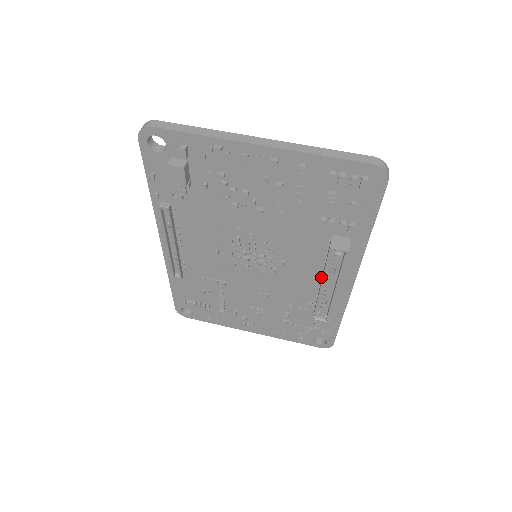
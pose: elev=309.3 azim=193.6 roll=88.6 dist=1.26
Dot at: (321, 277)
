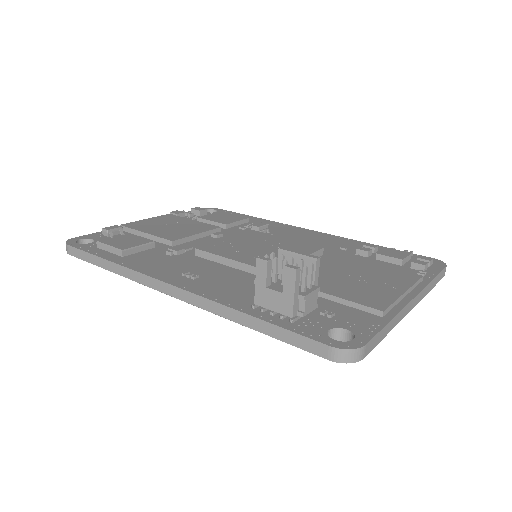
Dot at: occluded
